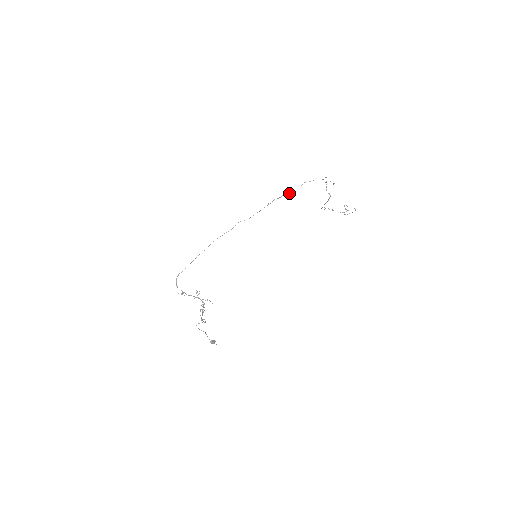
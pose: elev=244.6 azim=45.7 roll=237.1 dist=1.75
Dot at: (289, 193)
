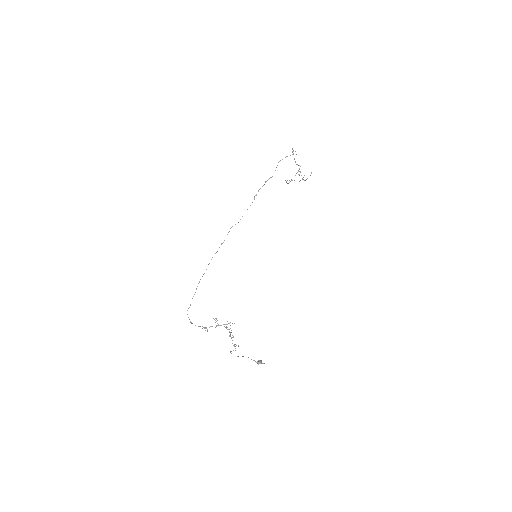
Dot at: (269, 178)
